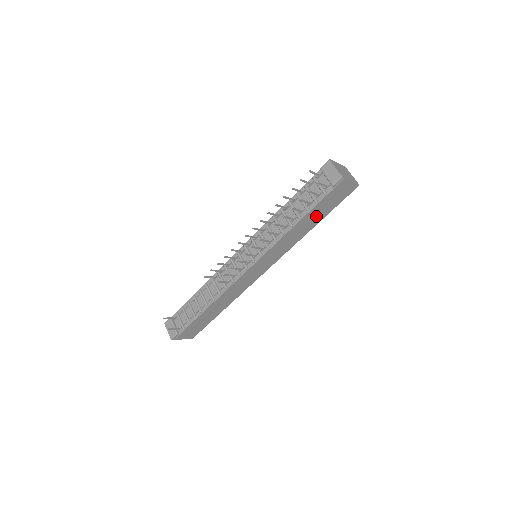
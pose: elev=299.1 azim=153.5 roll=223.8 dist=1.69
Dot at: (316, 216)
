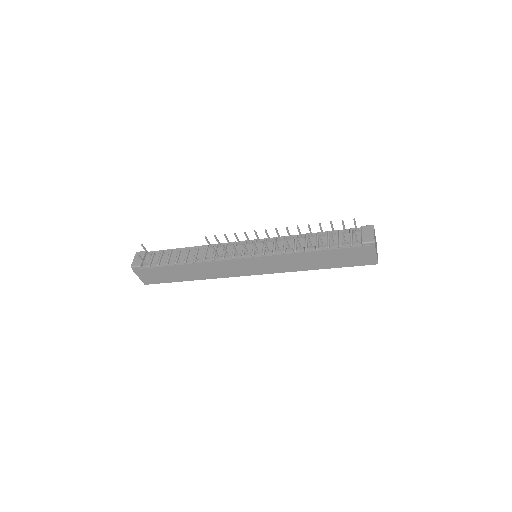
Dot at: (328, 260)
